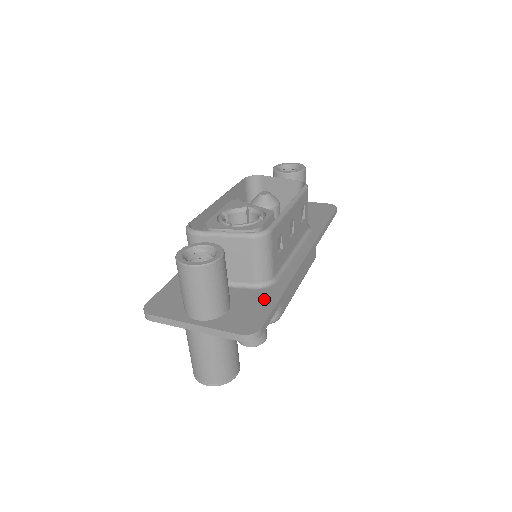
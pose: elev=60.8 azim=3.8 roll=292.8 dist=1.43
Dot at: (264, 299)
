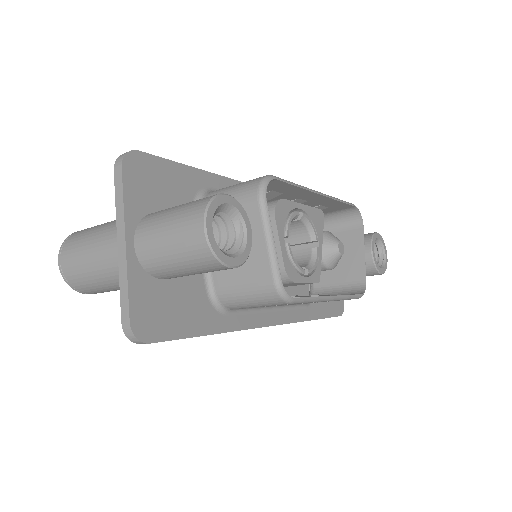
Dot at: (196, 316)
